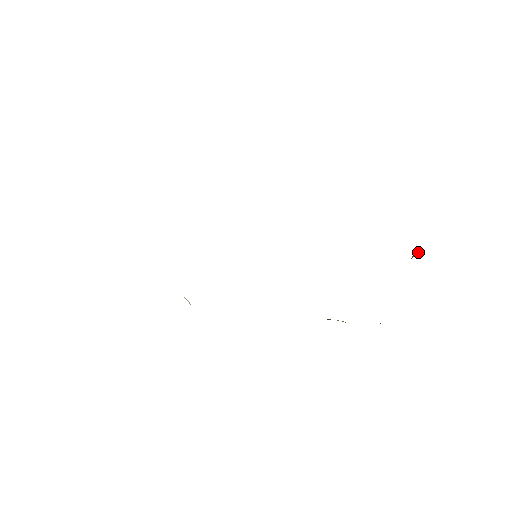
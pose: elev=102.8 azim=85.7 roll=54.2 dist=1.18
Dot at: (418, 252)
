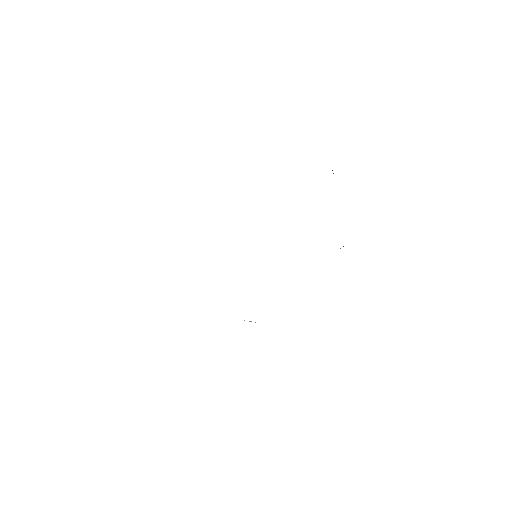
Dot at: occluded
